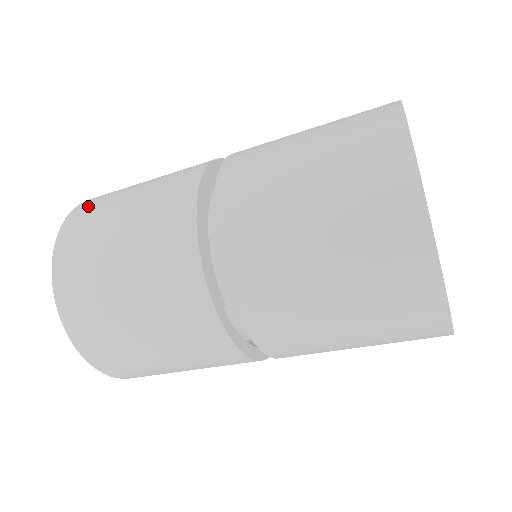
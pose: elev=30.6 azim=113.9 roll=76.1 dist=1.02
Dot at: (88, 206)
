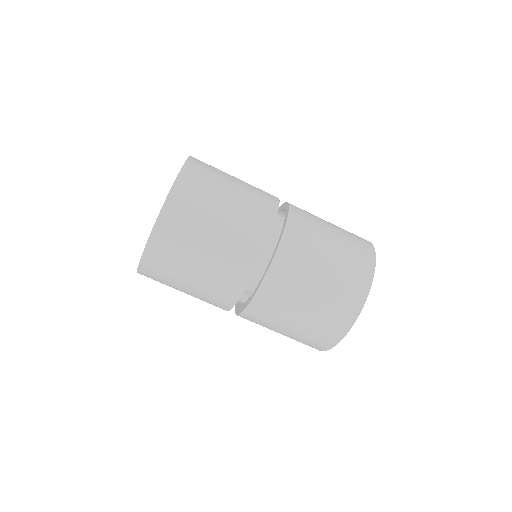
Dot at: (203, 163)
